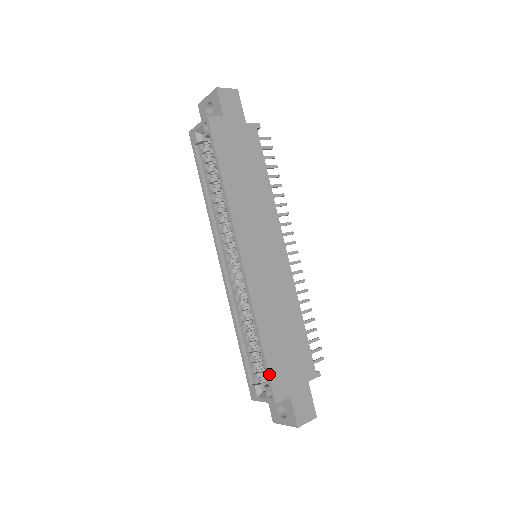
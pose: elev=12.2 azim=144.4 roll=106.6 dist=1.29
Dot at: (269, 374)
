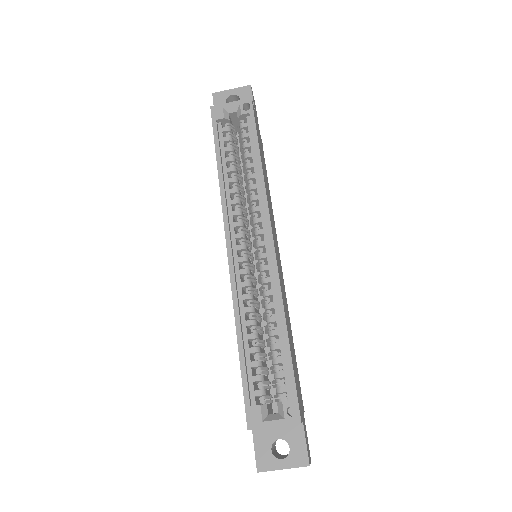
Dot at: (295, 382)
